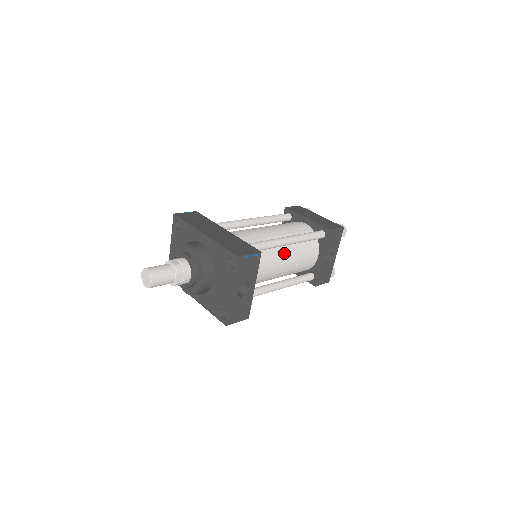
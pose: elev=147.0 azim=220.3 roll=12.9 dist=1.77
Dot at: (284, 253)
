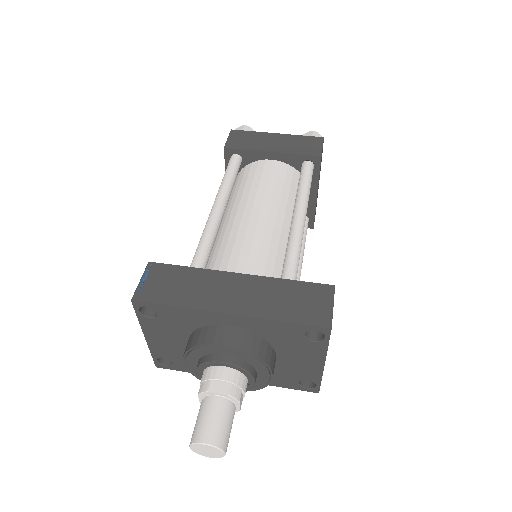
Dot at: occluded
